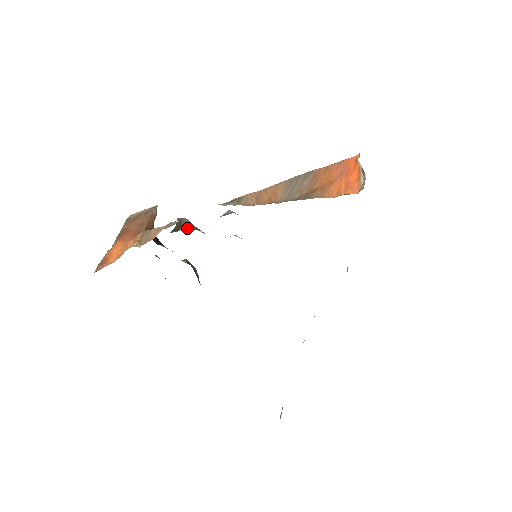
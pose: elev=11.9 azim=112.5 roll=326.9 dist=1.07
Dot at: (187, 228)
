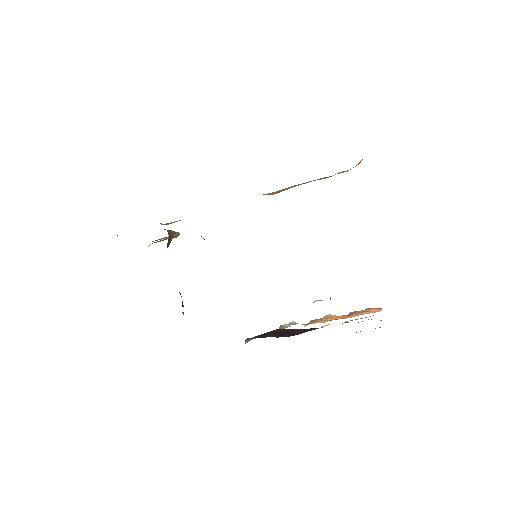
Dot at: occluded
